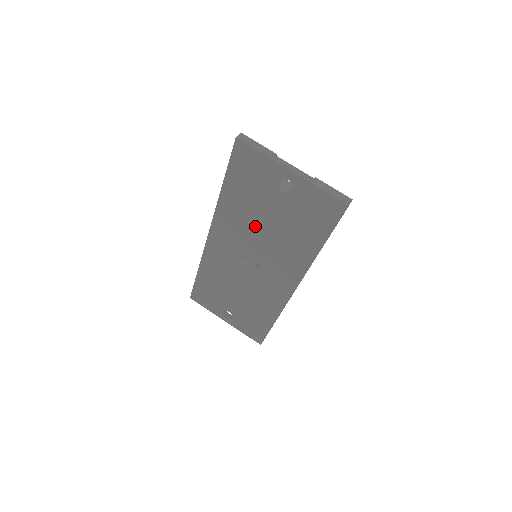
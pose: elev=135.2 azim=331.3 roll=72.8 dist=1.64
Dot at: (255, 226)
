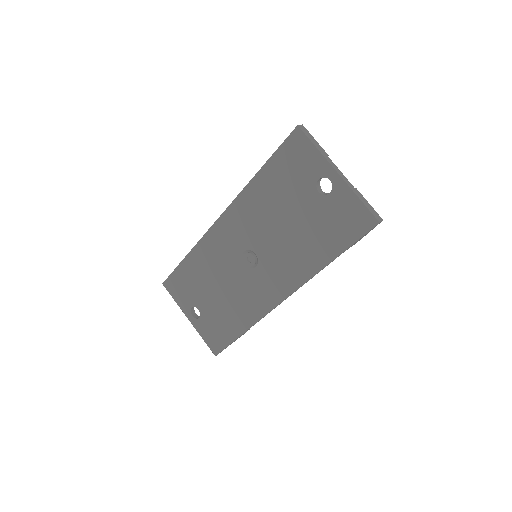
Dot at: (274, 220)
